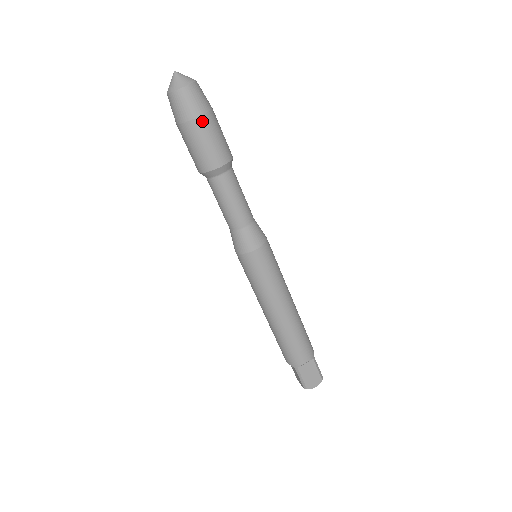
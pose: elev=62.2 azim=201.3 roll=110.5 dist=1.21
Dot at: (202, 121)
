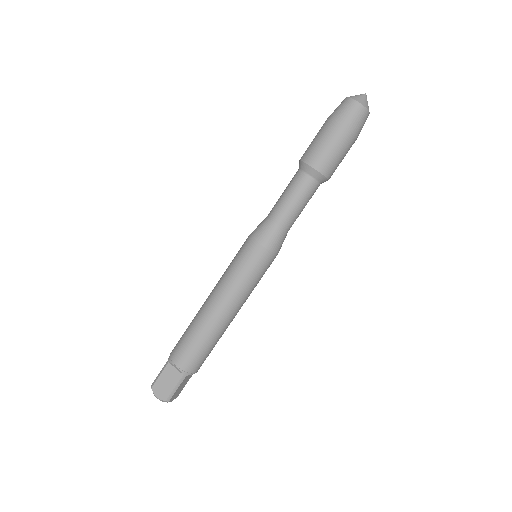
Dot at: (338, 129)
